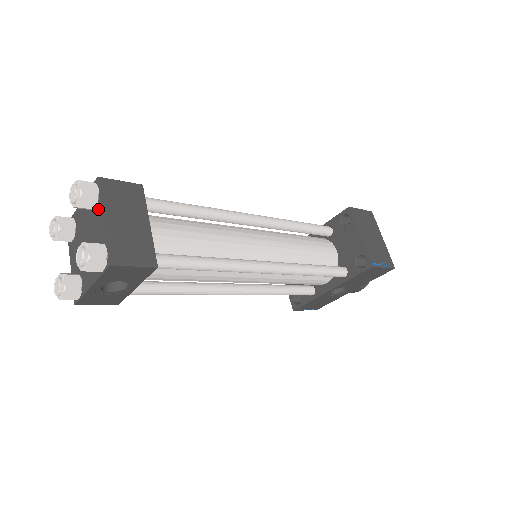
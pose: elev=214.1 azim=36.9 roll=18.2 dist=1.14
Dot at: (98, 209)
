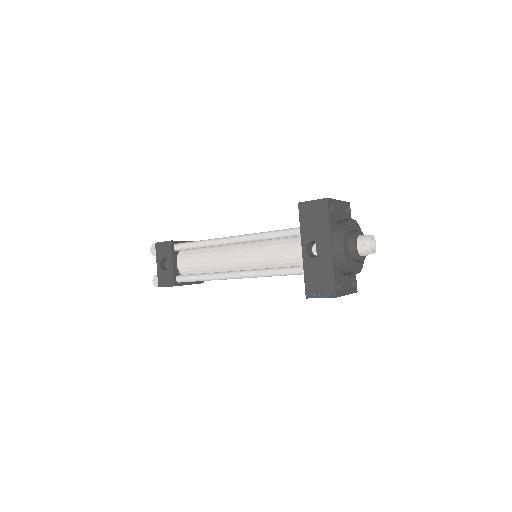
Dot at: occluded
